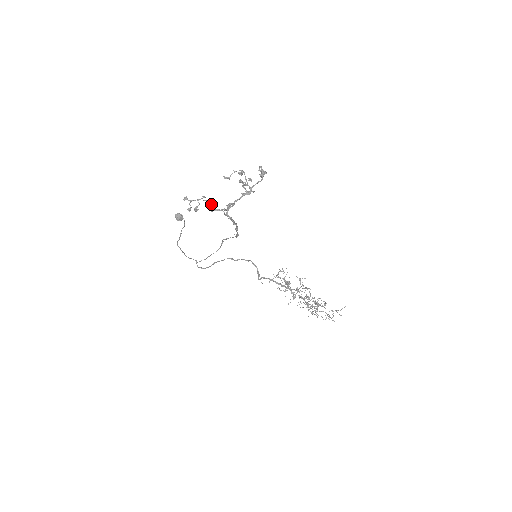
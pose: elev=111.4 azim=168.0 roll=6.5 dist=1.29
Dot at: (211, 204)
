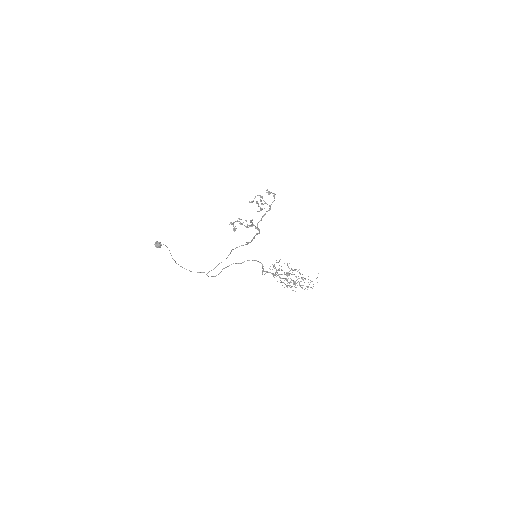
Dot at: (242, 223)
